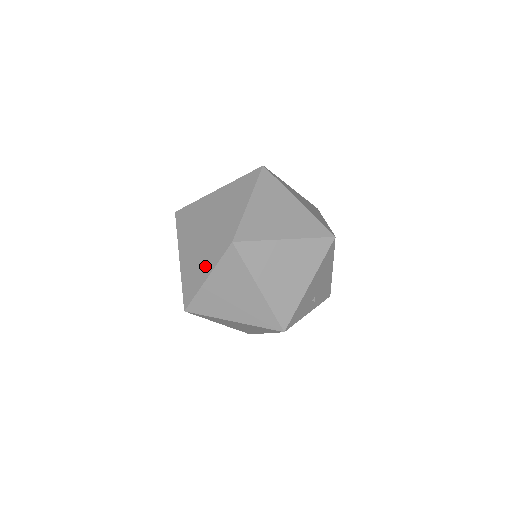
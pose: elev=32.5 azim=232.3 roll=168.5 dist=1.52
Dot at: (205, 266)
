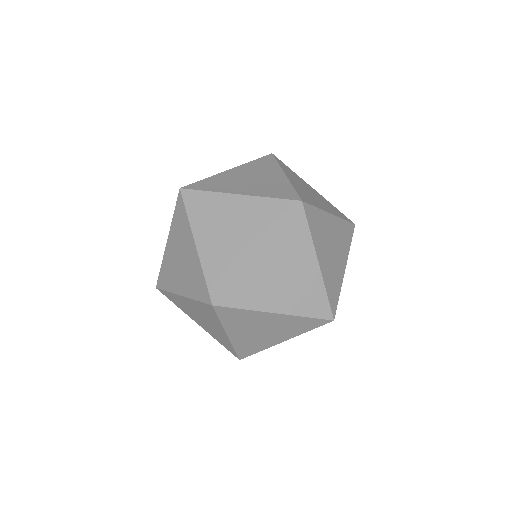
Dot at: (184, 284)
